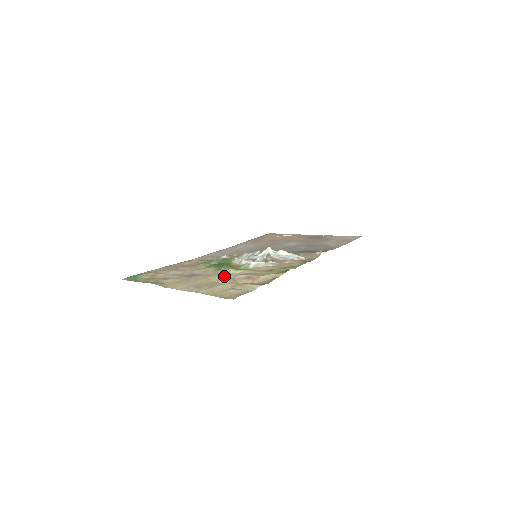
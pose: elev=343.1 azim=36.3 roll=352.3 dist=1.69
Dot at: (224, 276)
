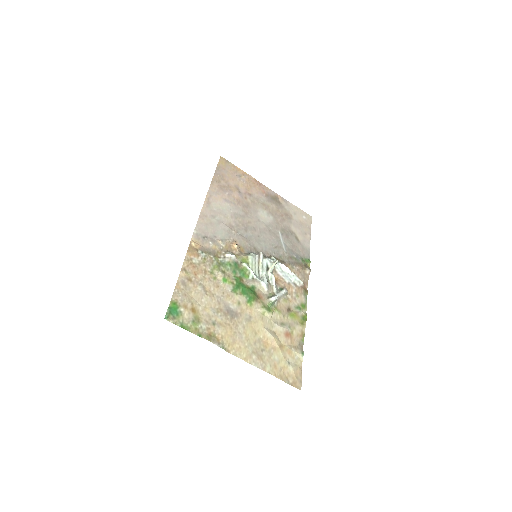
Dot at: (266, 327)
